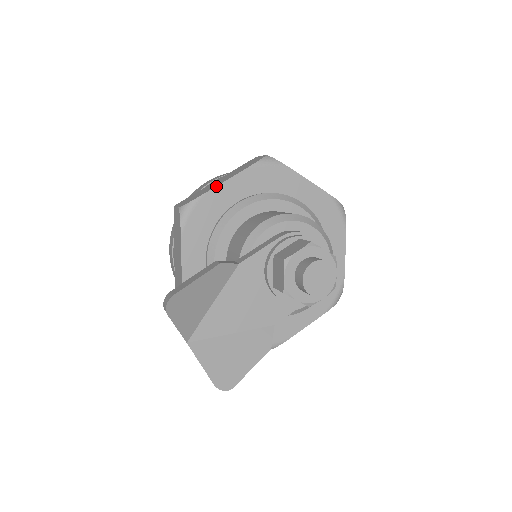
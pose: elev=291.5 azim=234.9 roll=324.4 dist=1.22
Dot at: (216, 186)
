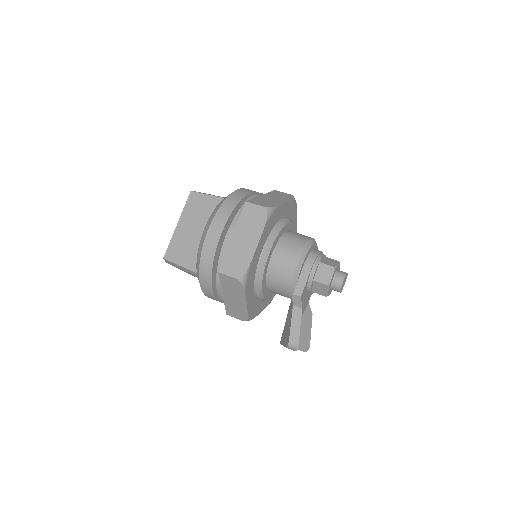
Dot at: (254, 253)
